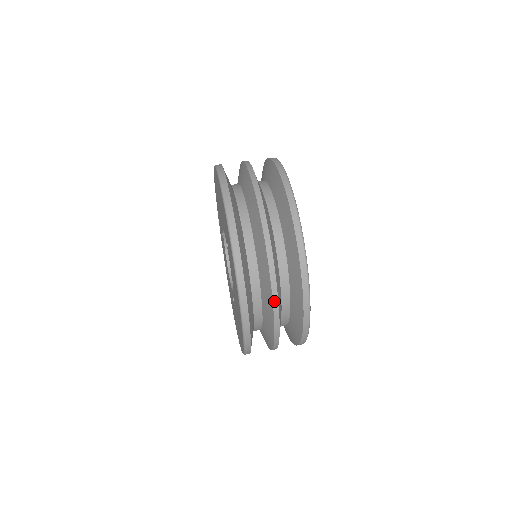
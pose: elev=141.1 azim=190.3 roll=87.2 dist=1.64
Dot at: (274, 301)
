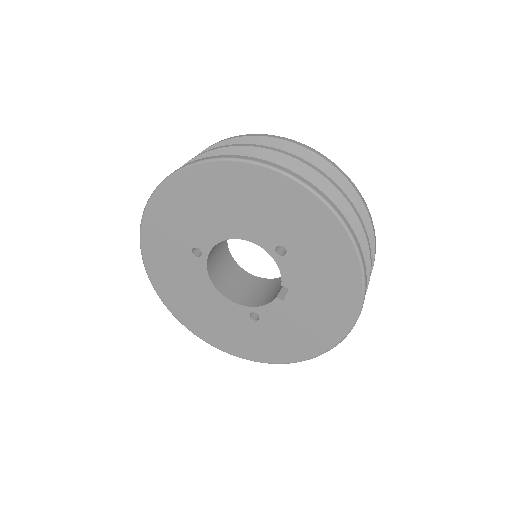
Dot at: occluded
